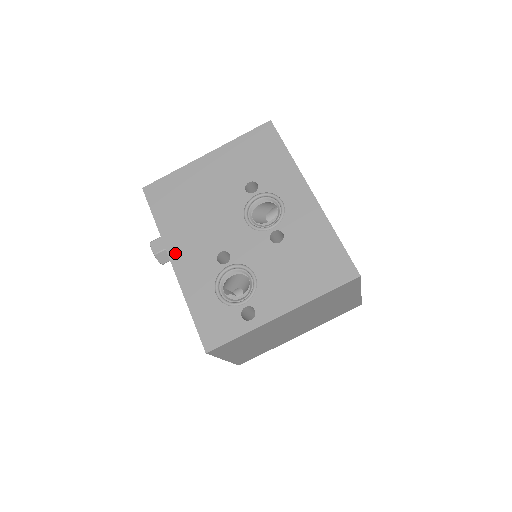
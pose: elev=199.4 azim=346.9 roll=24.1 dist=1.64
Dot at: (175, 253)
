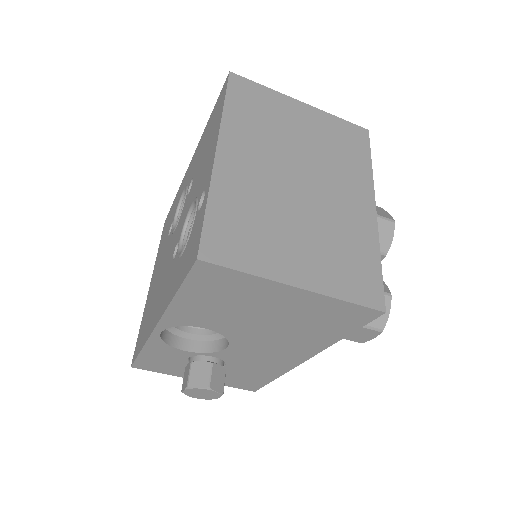
Dot at: (154, 321)
